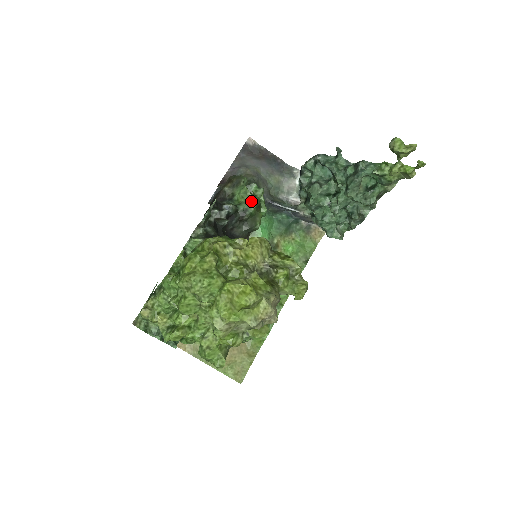
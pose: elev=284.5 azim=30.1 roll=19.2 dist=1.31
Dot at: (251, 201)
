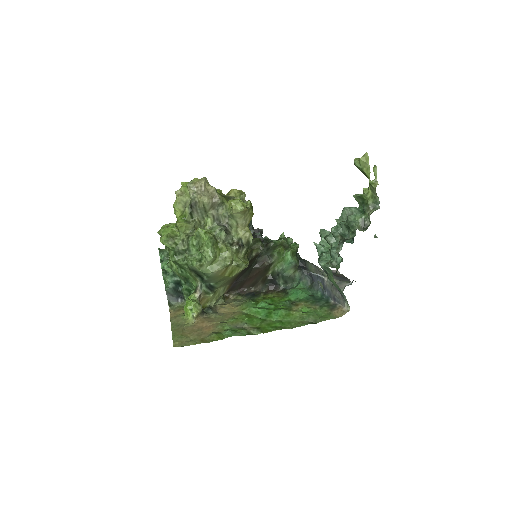
Dot at: (281, 238)
